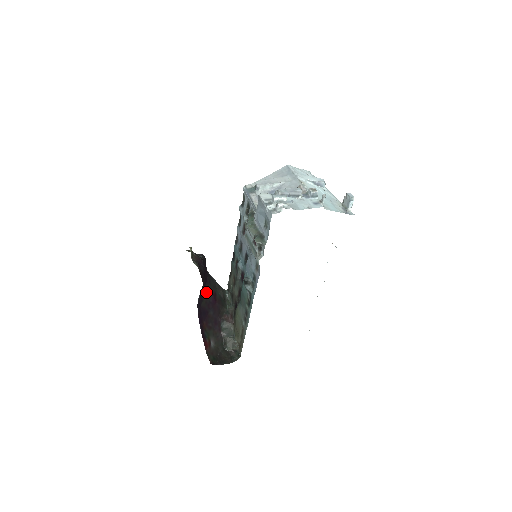
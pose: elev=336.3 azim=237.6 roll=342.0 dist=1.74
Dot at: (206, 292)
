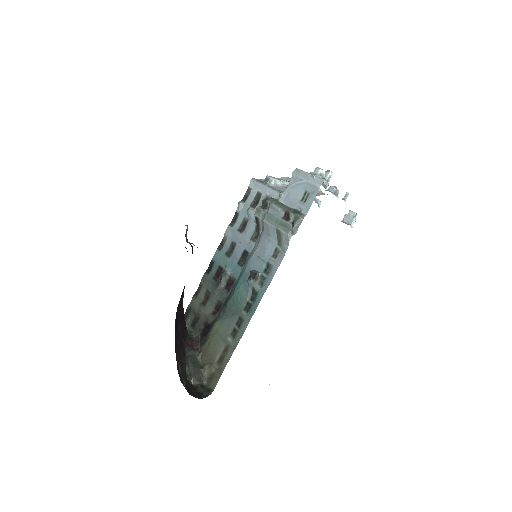
Dot at: (181, 297)
